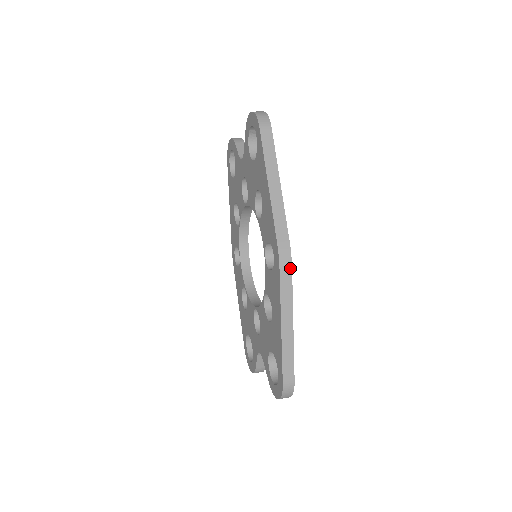
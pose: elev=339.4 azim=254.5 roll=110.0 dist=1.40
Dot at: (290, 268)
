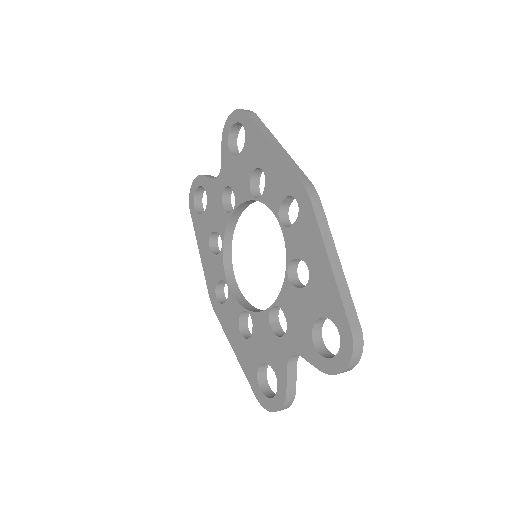
Dot at: (319, 202)
